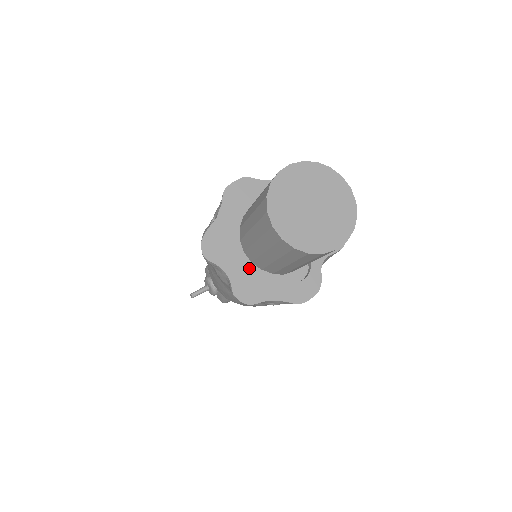
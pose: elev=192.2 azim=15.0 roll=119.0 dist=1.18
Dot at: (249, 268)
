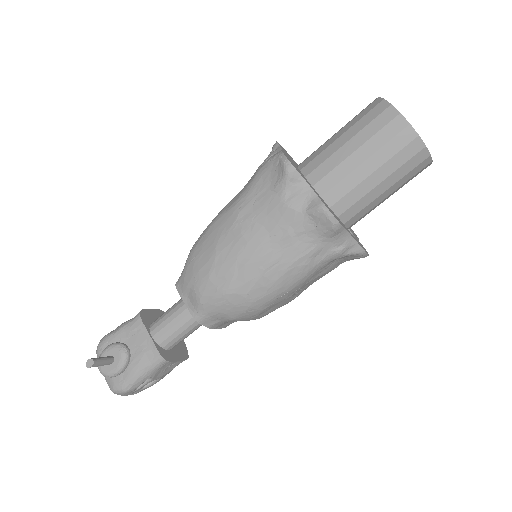
Dot at: (322, 199)
